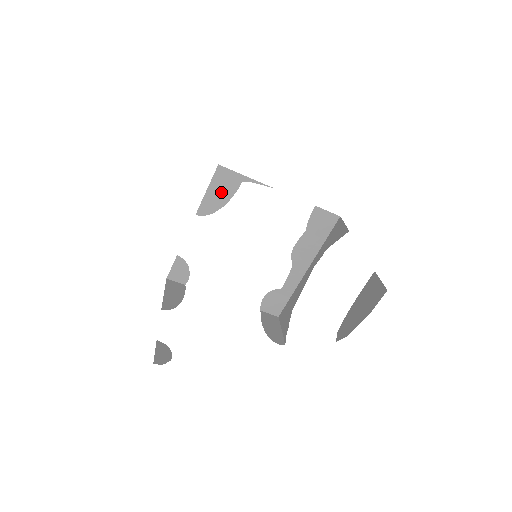
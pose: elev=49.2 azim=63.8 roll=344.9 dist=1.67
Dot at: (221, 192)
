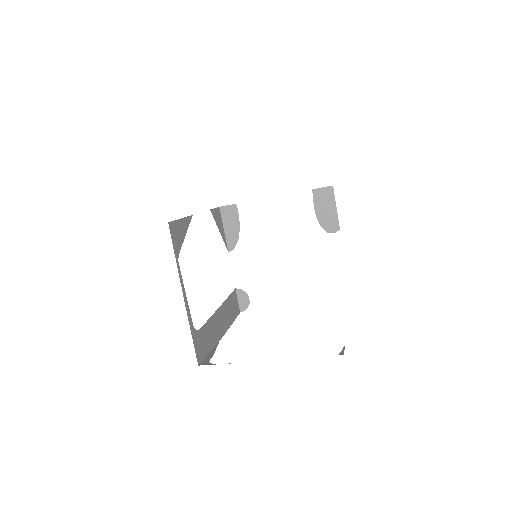
Dot at: occluded
